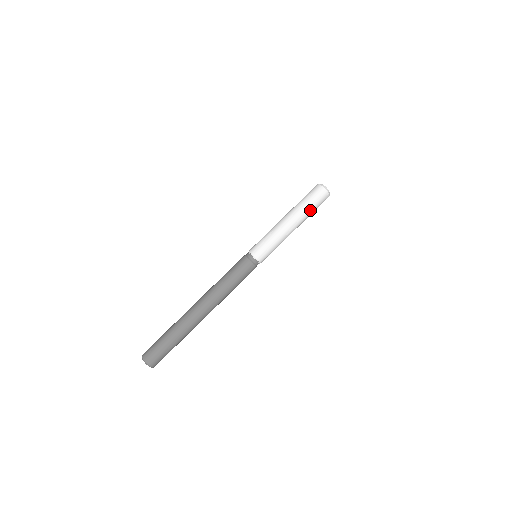
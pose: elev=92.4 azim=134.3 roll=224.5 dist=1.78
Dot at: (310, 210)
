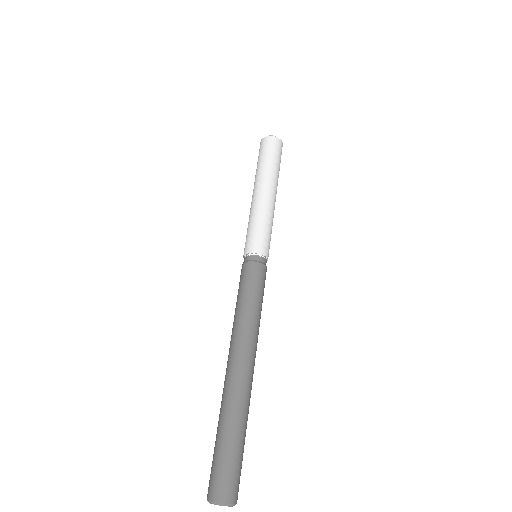
Dot at: (270, 164)
